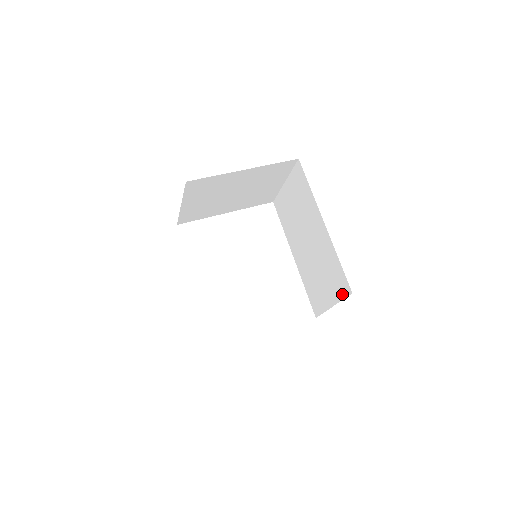
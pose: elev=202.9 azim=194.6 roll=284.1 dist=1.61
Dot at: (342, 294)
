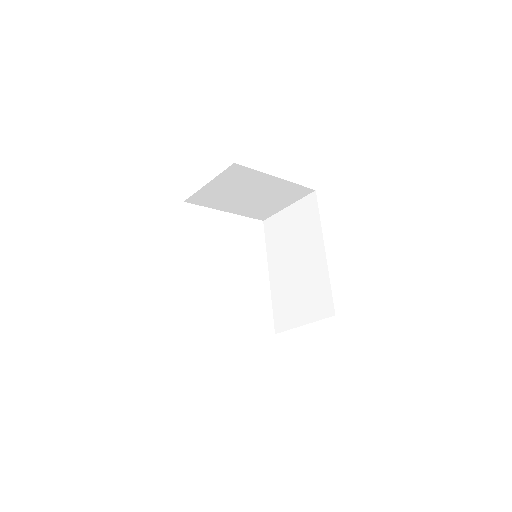
Dot at: (321, 315)
